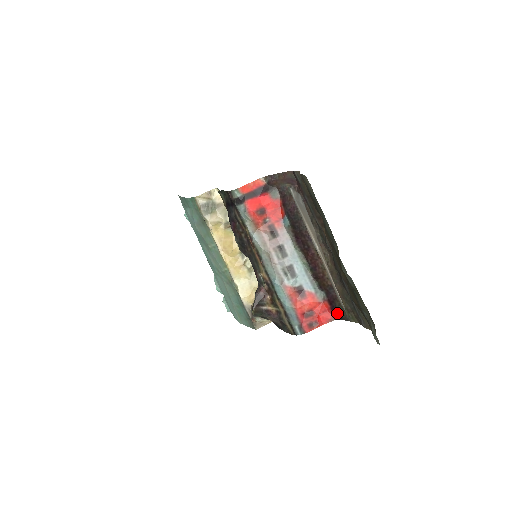
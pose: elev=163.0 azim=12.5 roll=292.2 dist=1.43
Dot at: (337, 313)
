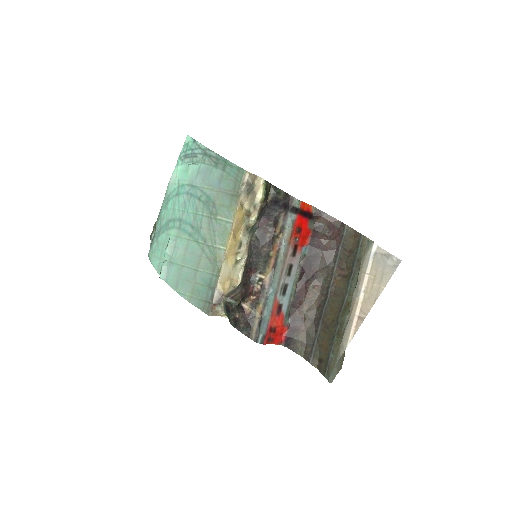
Dot at: (289, 341)
